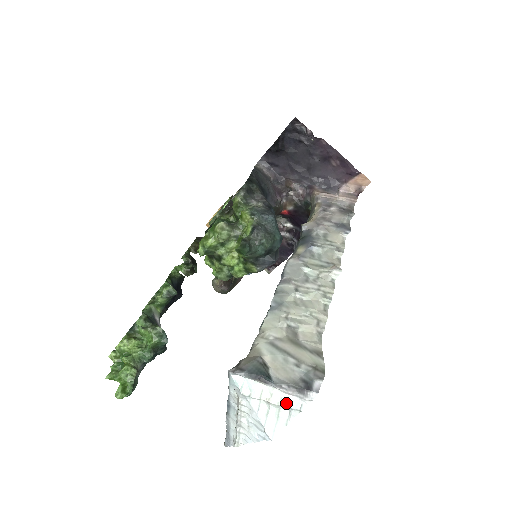
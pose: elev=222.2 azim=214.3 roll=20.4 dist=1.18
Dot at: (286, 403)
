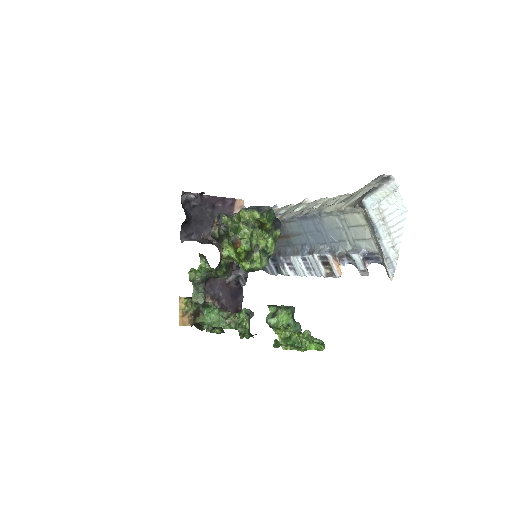
Dot at: (391, 189)
